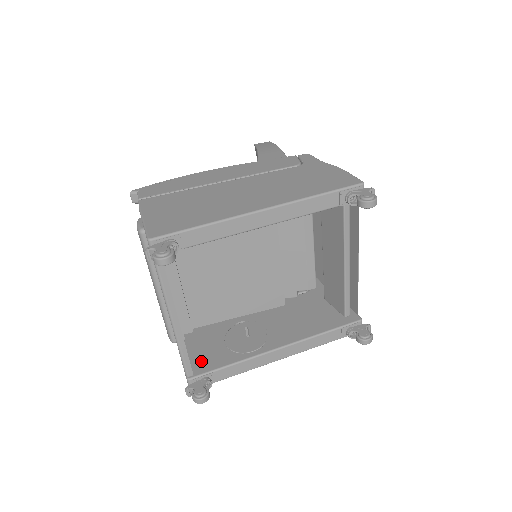
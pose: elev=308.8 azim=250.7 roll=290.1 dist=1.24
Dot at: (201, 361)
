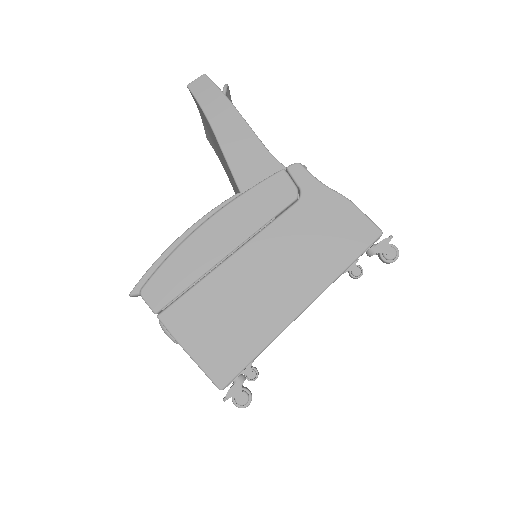
Dot at: occluded
